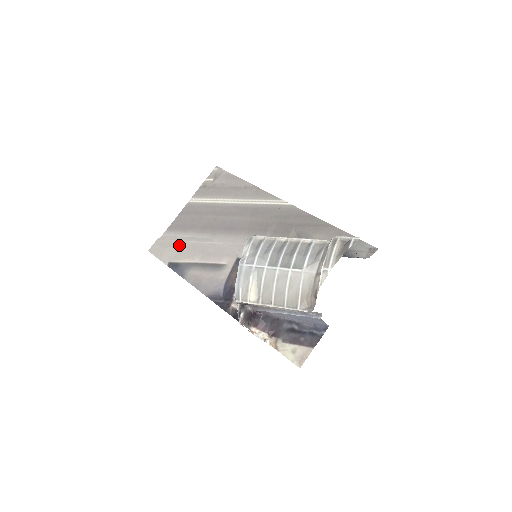
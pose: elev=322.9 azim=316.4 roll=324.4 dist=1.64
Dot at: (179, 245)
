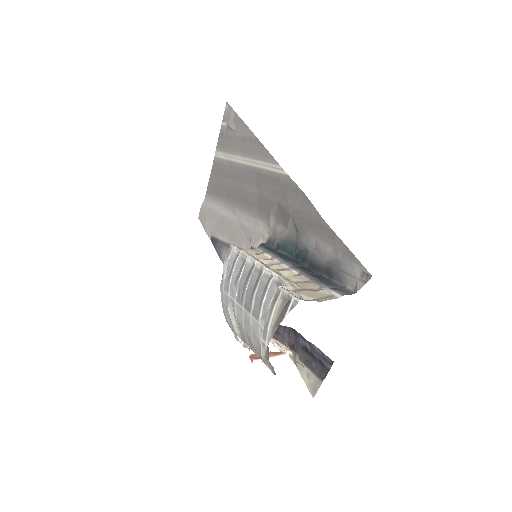
Dot at: (214, 216)
